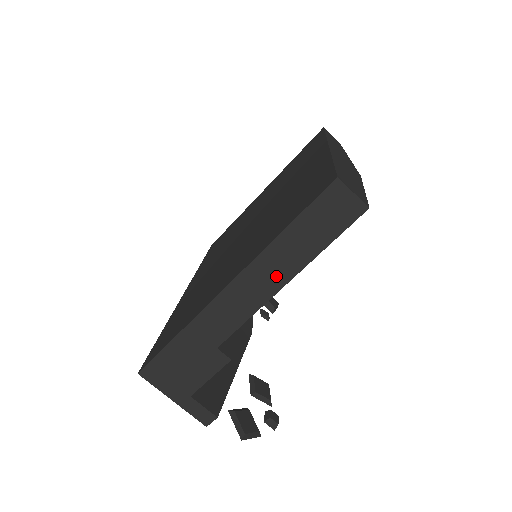
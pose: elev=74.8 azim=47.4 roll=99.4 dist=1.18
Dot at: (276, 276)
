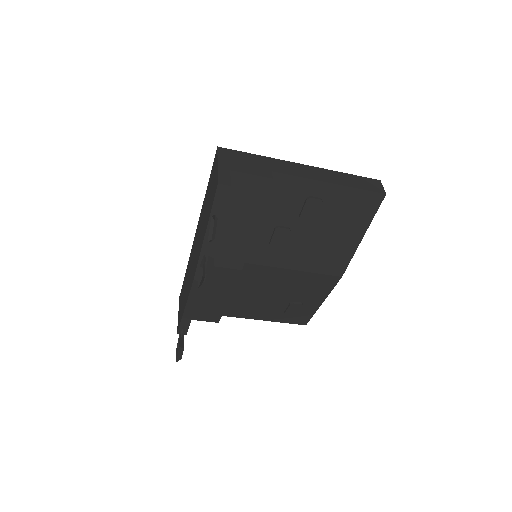
Dot at: (329, 178)
